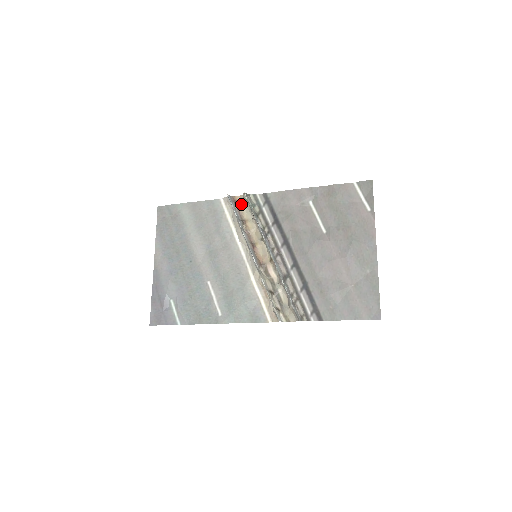
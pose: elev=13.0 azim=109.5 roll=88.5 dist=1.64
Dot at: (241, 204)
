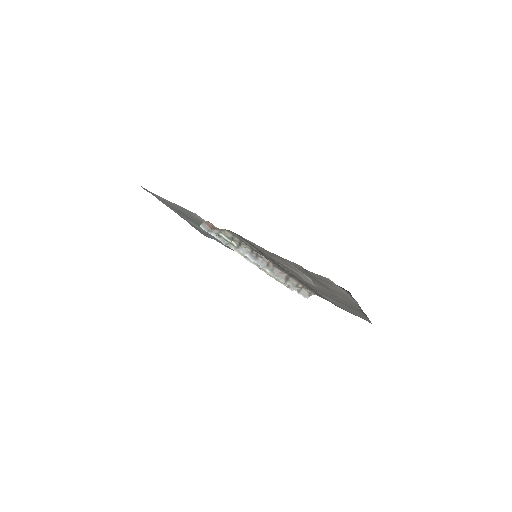
Dot at: (218, 229)
